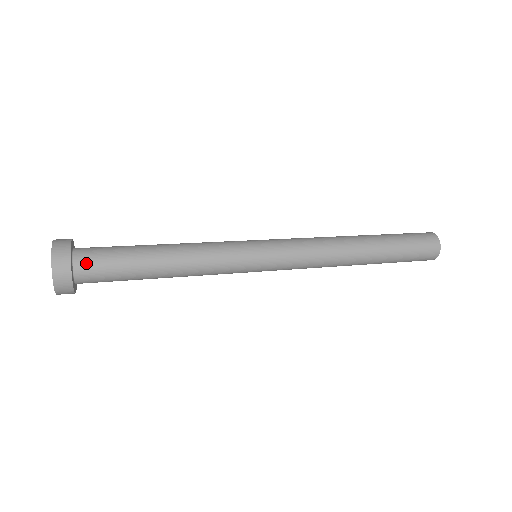
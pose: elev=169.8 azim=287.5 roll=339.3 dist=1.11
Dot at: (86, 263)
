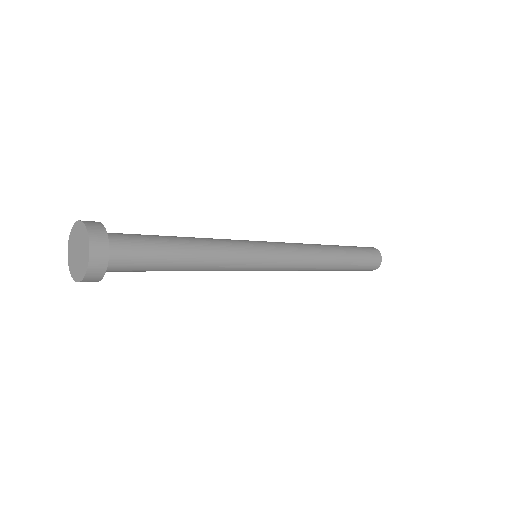
Dot at: (118, 257)
